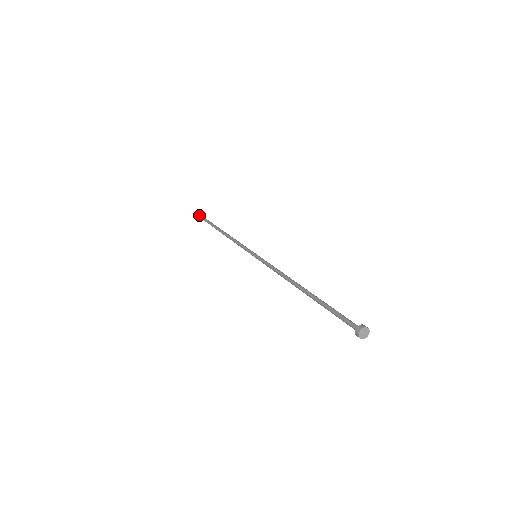
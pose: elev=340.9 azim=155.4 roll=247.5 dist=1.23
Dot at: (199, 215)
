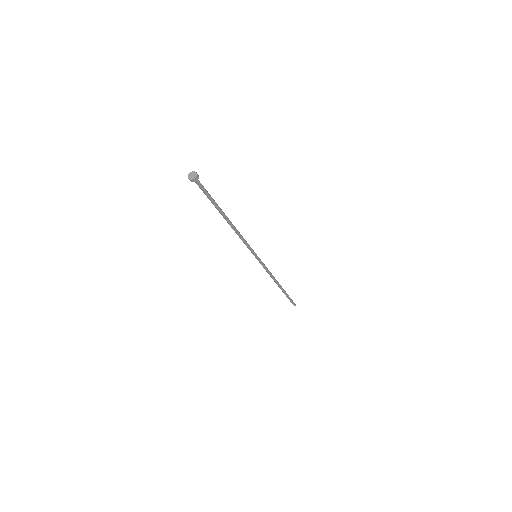
Dot at: (292, 303)
